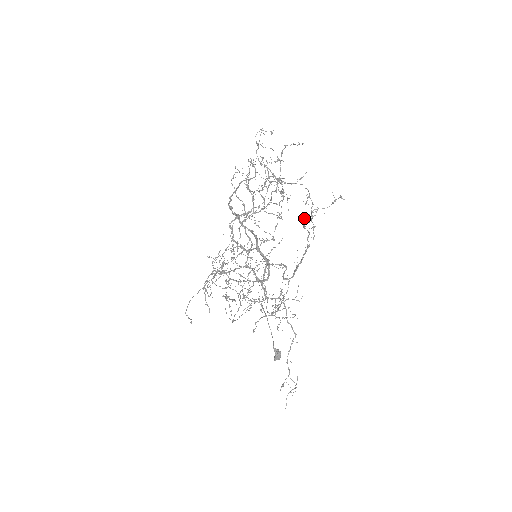
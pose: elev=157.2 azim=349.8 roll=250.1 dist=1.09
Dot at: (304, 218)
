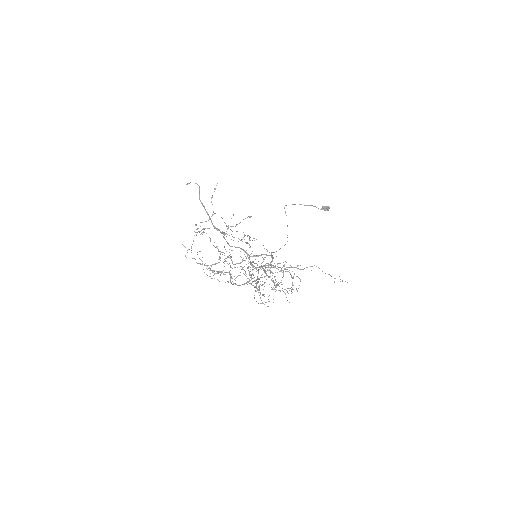
Dot at: occluded
